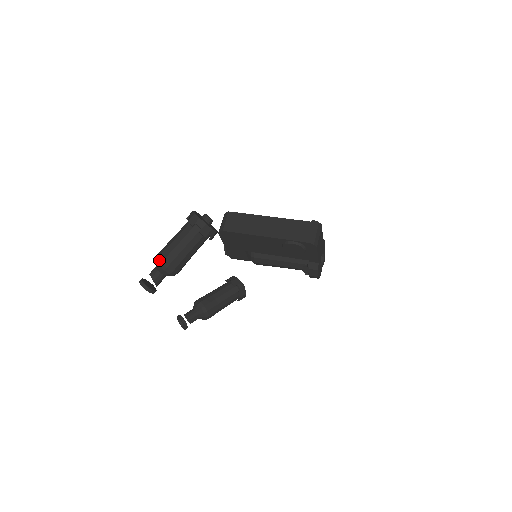
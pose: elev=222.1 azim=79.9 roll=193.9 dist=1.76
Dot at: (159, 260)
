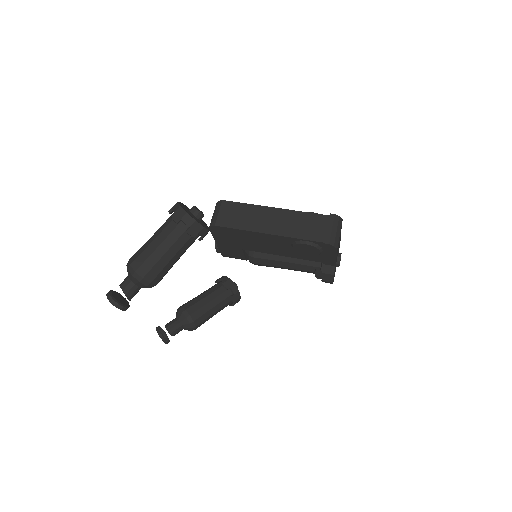
Dot at: (132, 268)
